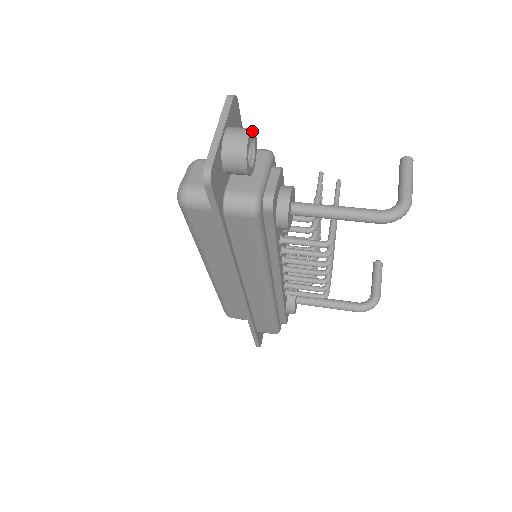
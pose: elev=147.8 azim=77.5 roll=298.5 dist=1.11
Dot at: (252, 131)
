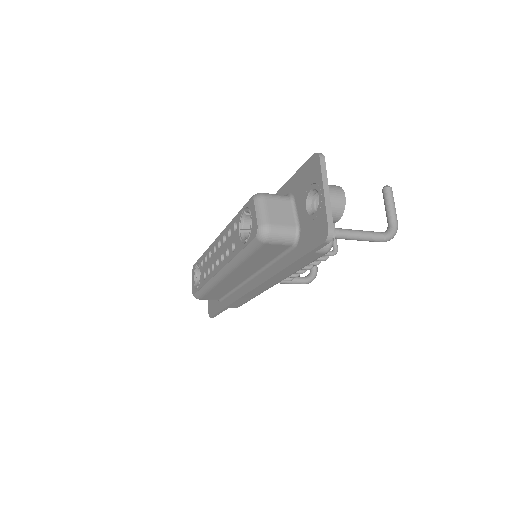
Dot at: (341, 190)
